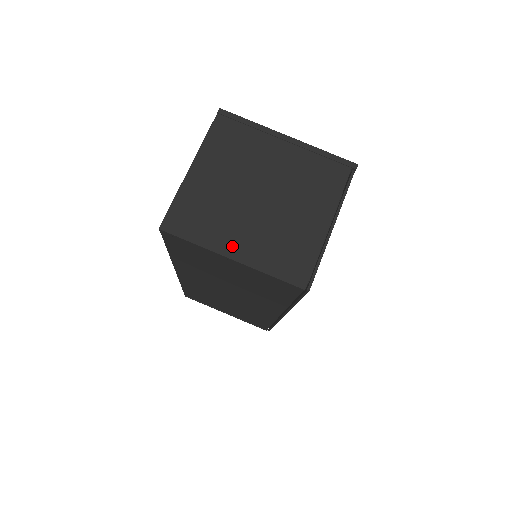
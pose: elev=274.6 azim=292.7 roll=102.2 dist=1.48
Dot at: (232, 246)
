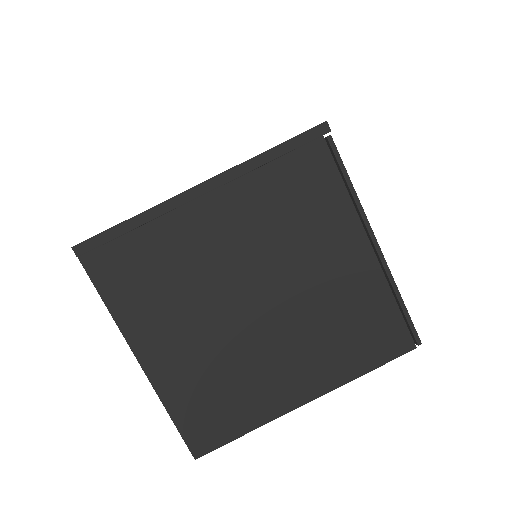
Dot at: (291, 391)
